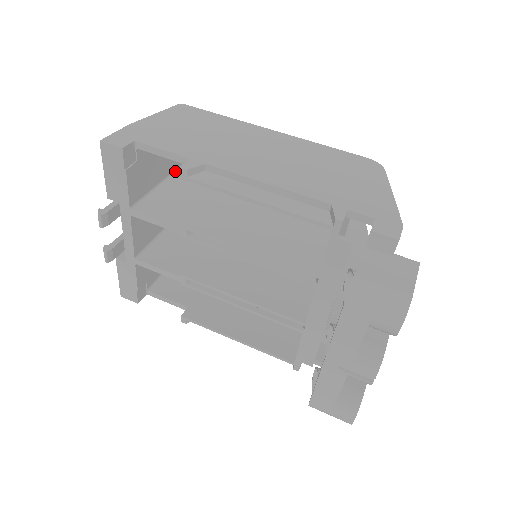
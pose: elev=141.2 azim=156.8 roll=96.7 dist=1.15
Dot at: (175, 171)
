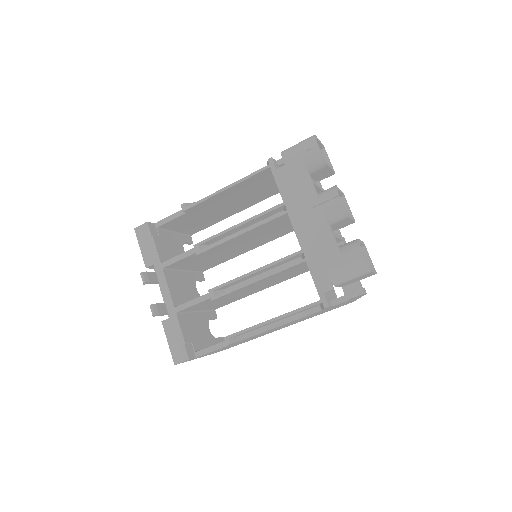
Dot at: occluded
